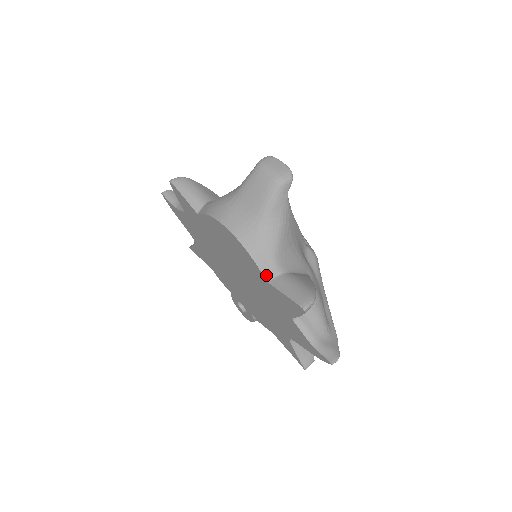
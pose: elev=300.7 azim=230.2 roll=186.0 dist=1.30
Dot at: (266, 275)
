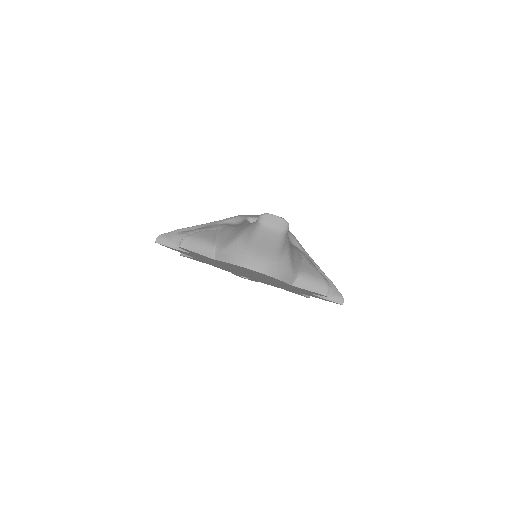
Dot at: (290, 283)
